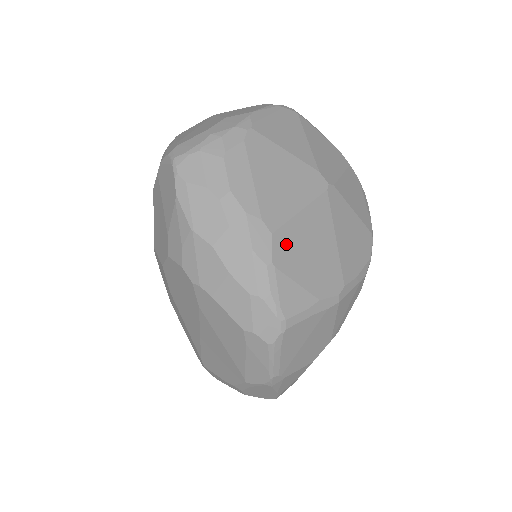
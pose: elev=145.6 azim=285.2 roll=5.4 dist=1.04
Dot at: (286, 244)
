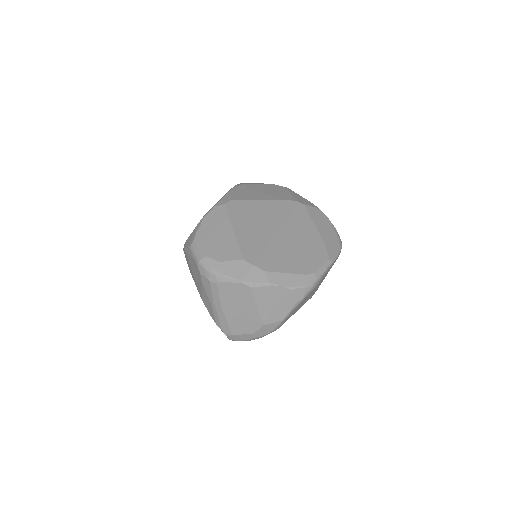
Dot at: occluded
